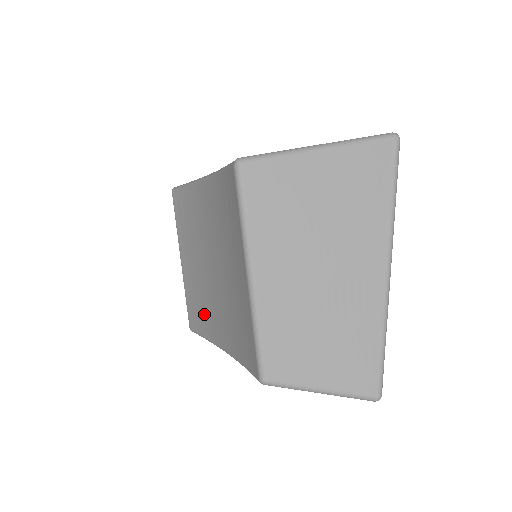
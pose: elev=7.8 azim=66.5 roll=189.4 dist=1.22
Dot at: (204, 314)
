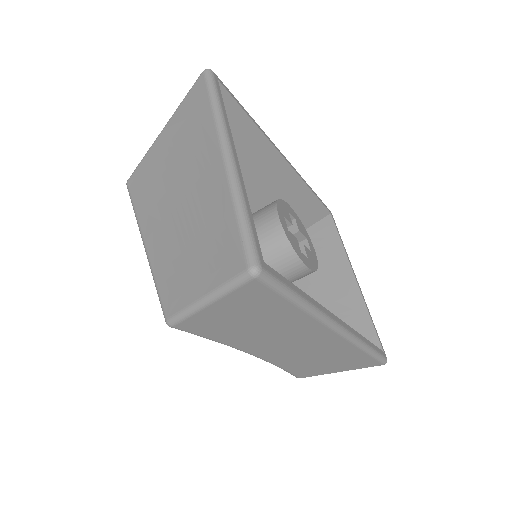
Dot at: occluded
